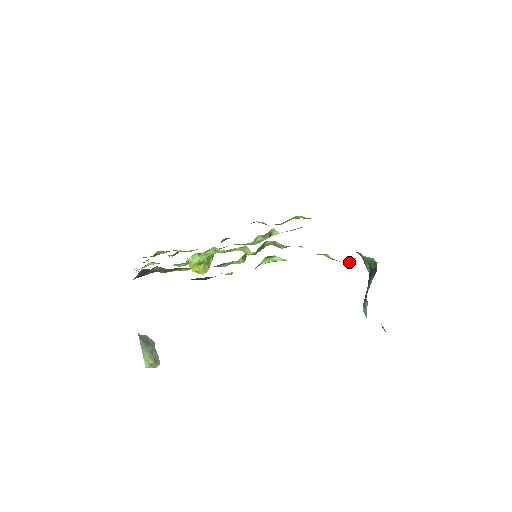
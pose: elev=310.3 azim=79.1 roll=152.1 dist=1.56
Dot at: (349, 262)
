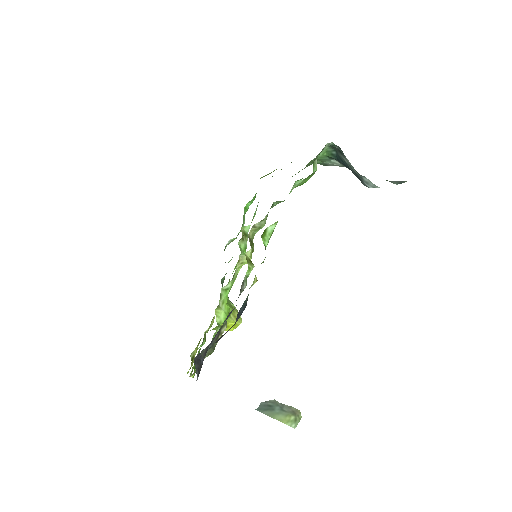
Dot at: (316, 167)
